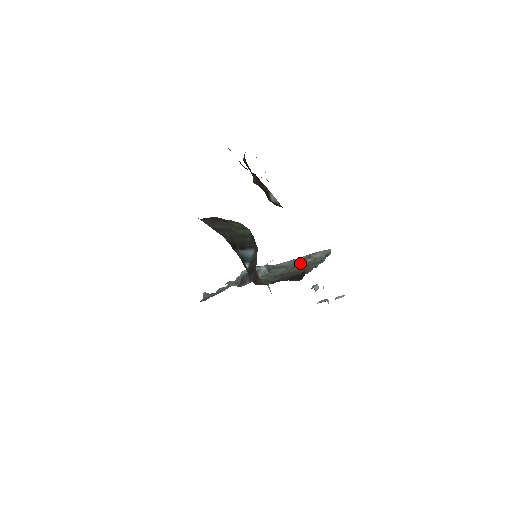
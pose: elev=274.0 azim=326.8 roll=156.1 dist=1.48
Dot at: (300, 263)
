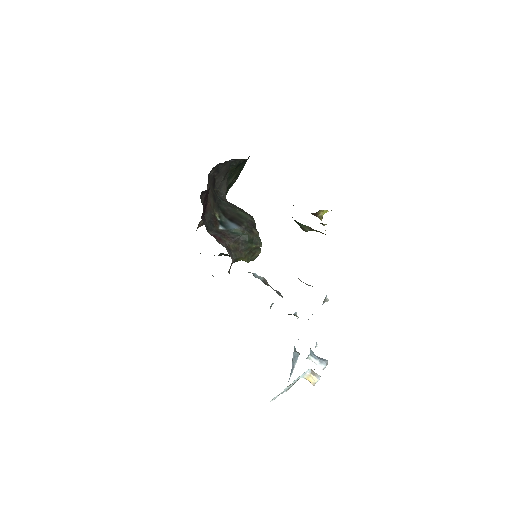
Dot at: occluded
